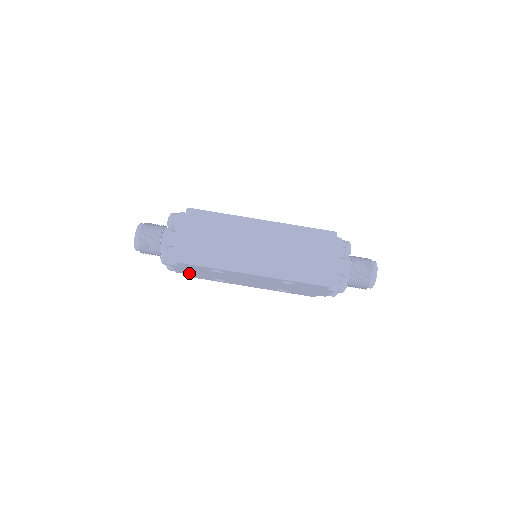
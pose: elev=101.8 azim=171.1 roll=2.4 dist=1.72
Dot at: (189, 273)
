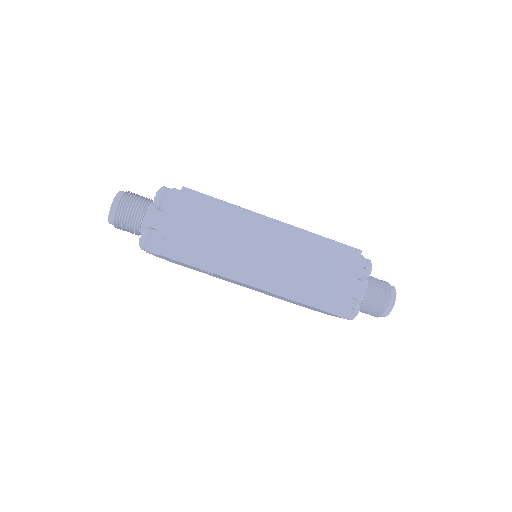
Dot at: (171, 261)
